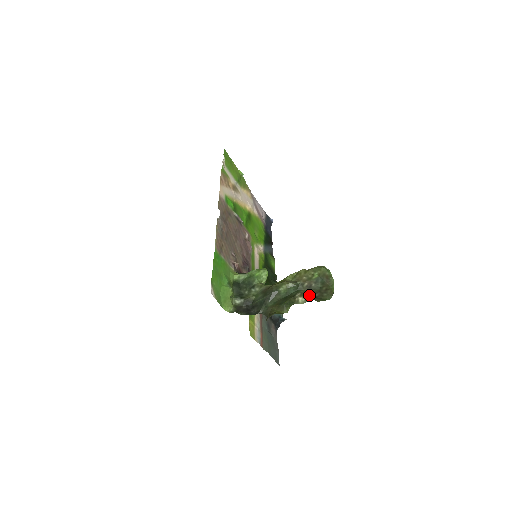
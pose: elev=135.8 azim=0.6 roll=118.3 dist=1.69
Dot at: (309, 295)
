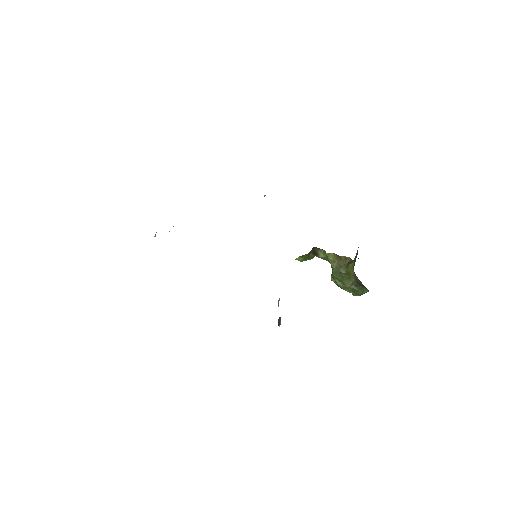
Dot at: (355, 280)
